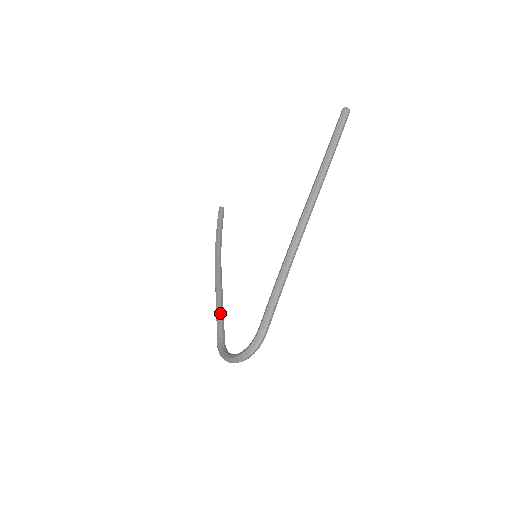
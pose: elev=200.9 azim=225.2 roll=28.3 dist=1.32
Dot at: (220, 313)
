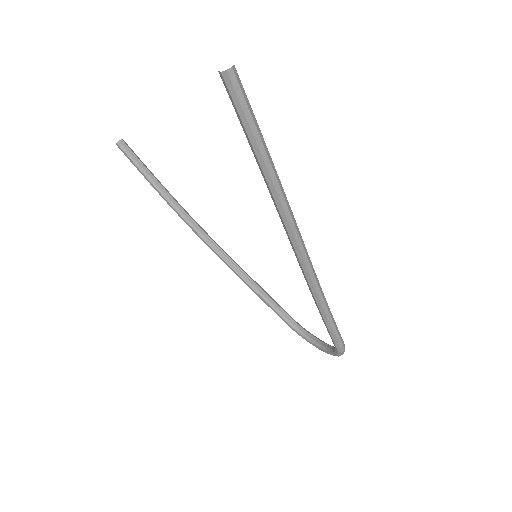
Dot at: (262, 296)
